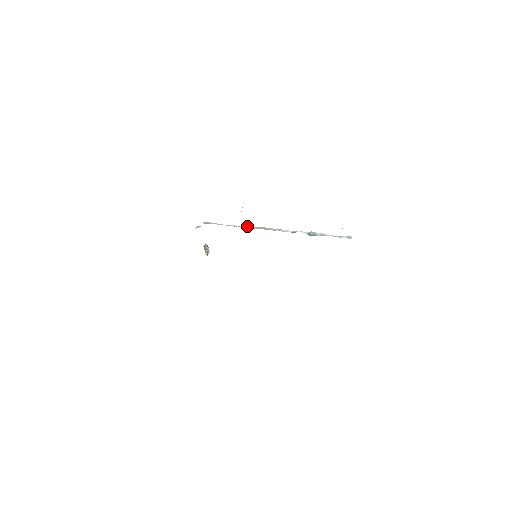
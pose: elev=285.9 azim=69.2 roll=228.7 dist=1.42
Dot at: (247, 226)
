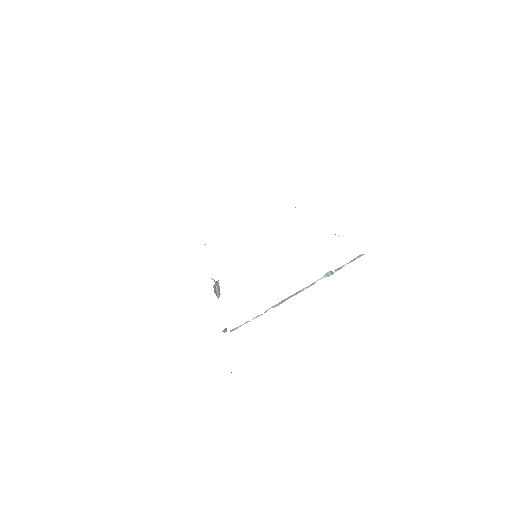
Dot at: (270, 308)
